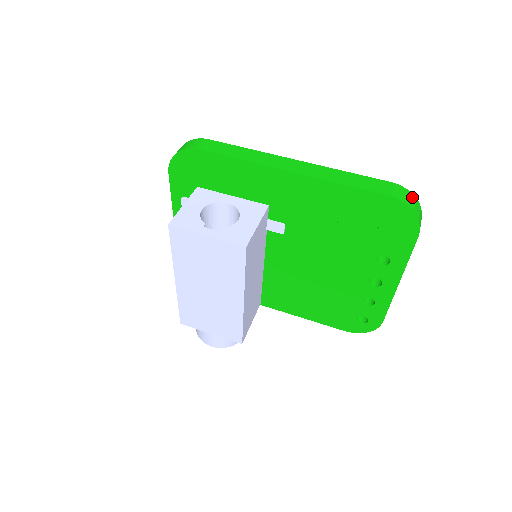
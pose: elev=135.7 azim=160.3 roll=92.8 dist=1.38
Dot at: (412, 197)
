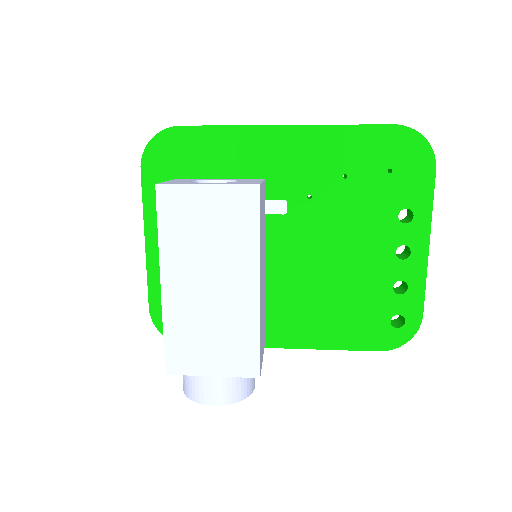
Dot at: occluded
